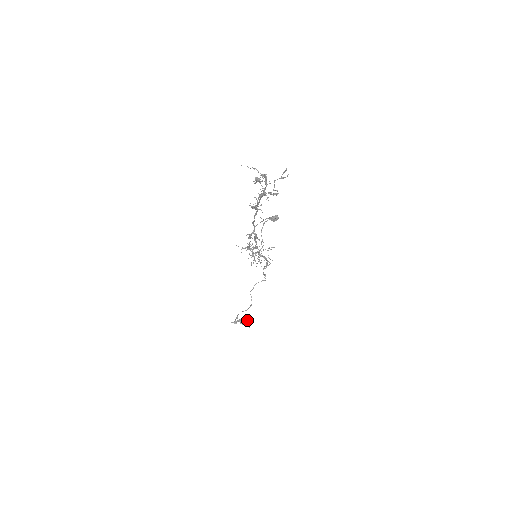
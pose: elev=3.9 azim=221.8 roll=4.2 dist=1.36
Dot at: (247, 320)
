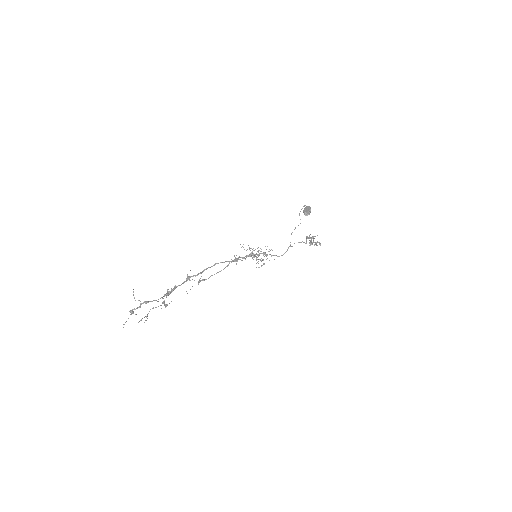
Dot at: (315, 243)
